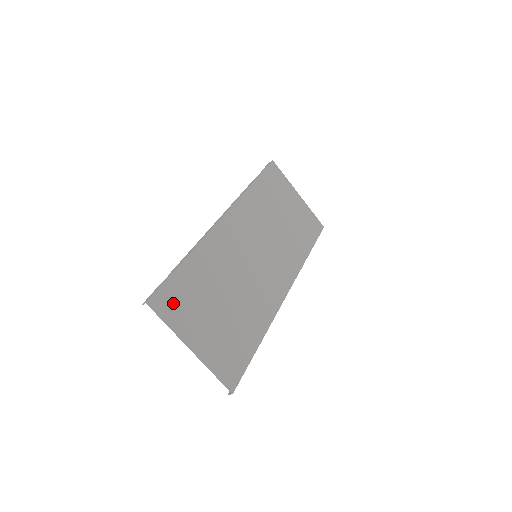
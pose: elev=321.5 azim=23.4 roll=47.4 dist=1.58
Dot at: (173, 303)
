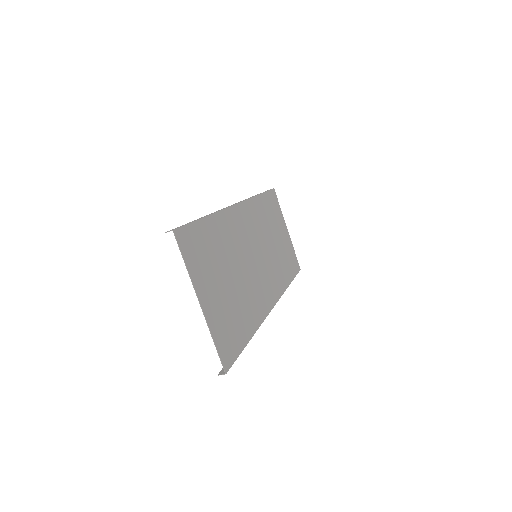
Dot at: (193, 248)
